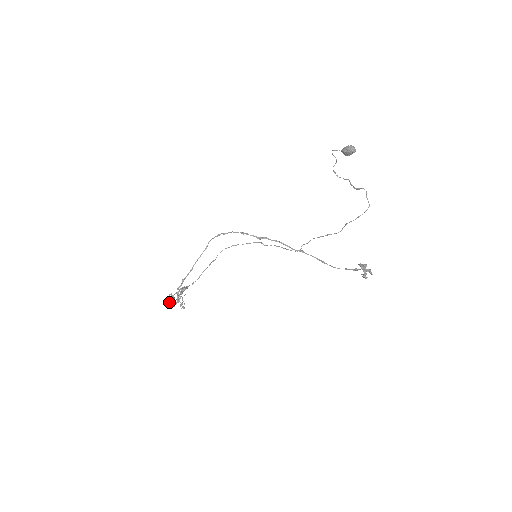
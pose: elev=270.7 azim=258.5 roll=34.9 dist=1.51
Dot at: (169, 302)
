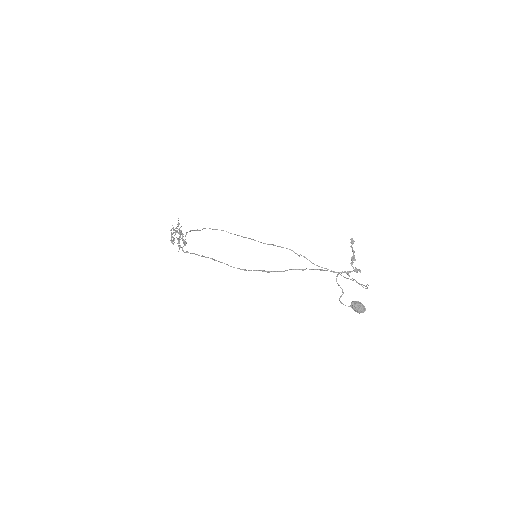
Dot at: (173, 241)
